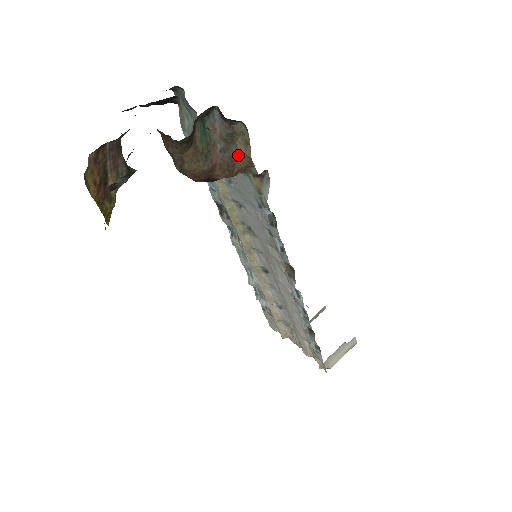
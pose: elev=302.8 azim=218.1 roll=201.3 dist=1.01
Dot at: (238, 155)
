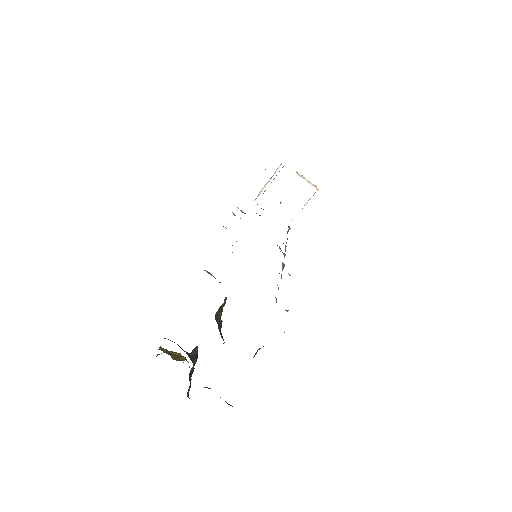
Dot at: occluded
